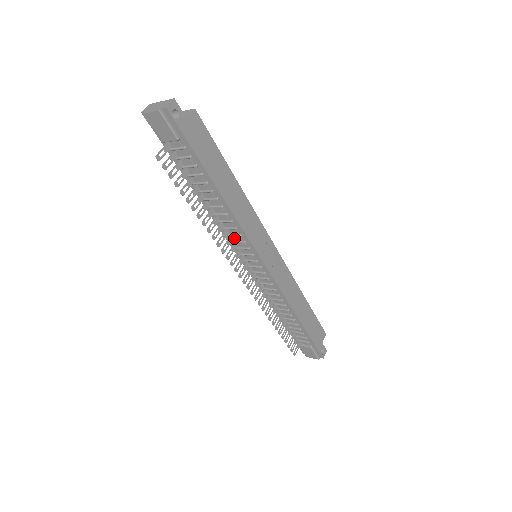
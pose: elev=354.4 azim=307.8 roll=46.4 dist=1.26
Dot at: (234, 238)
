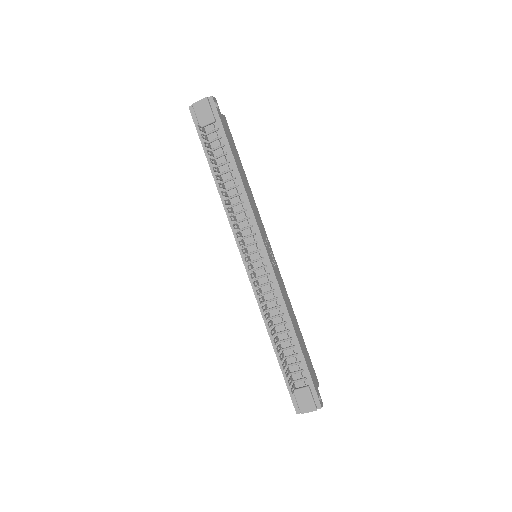
Dot at: (241, 226)
